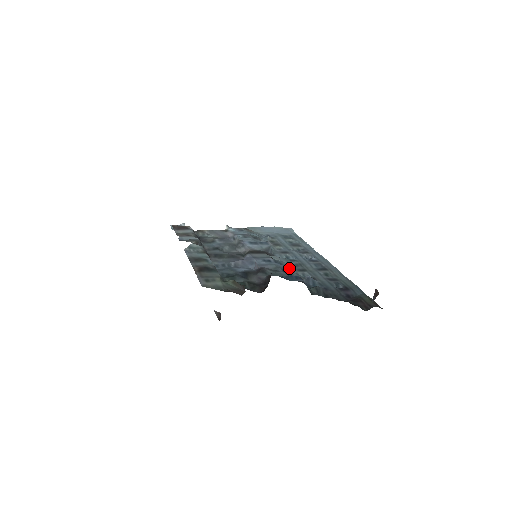
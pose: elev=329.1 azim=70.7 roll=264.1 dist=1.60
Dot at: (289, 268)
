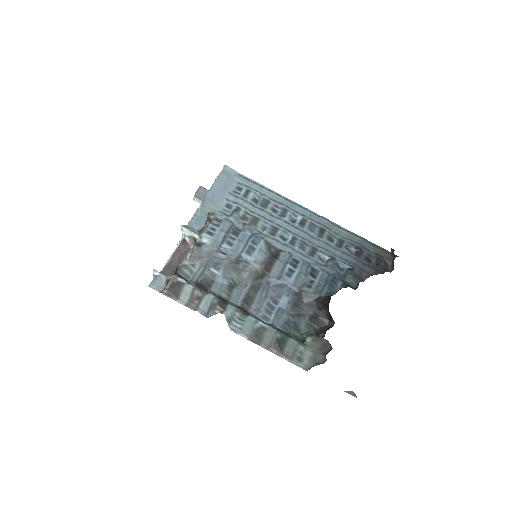
Dot at: (305, 261)
